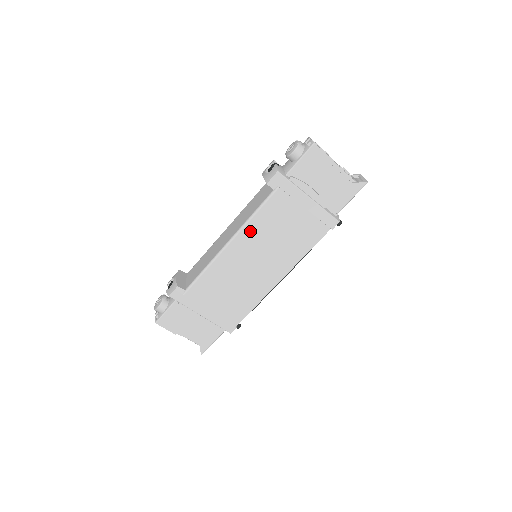
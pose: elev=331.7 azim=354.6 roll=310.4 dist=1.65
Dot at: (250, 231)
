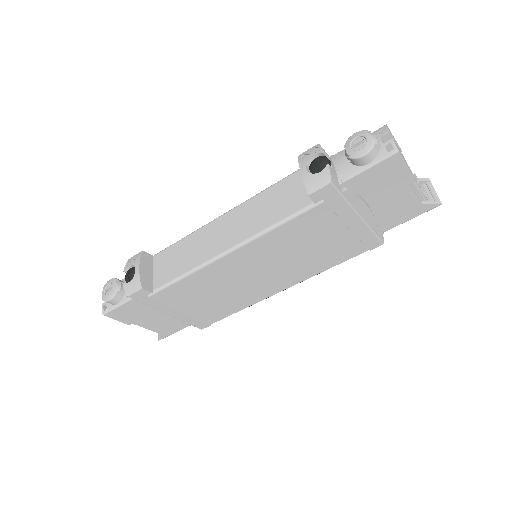
Dot at: (262, 243)
